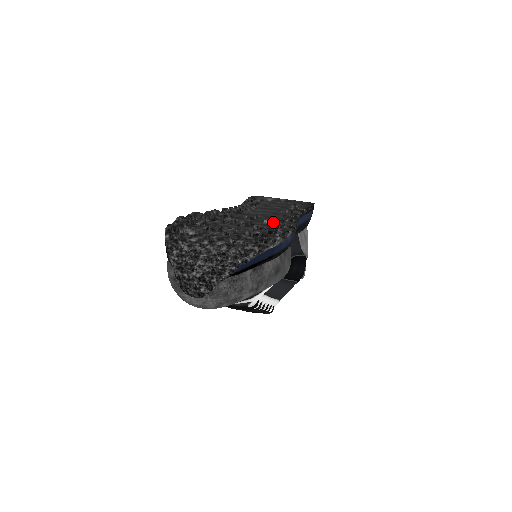
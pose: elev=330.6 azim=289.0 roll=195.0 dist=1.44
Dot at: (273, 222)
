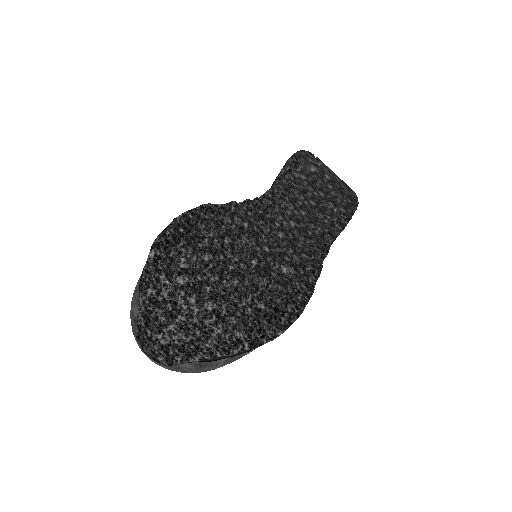
Dot at: (290, 276)
